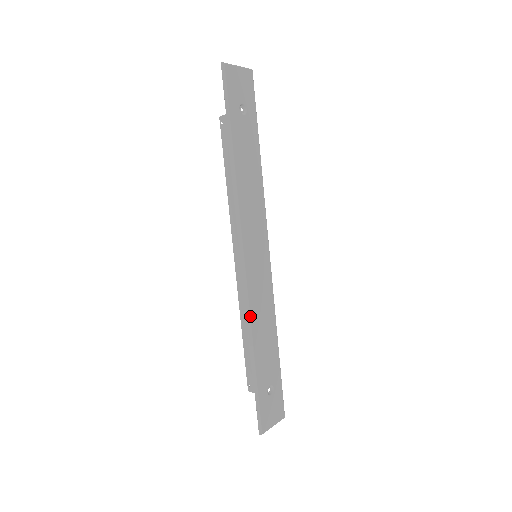
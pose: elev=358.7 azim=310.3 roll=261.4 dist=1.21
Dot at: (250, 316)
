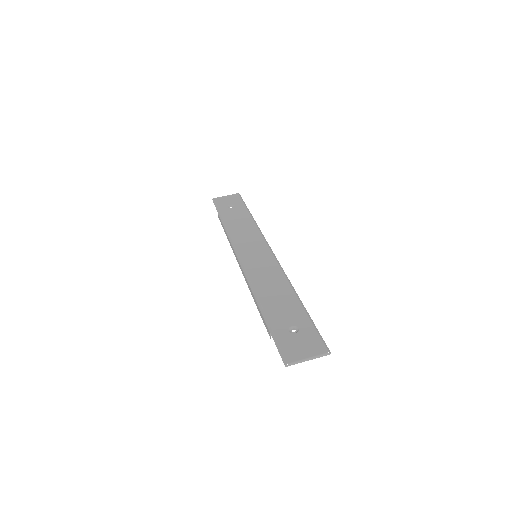
Dot at: (252, 285)
